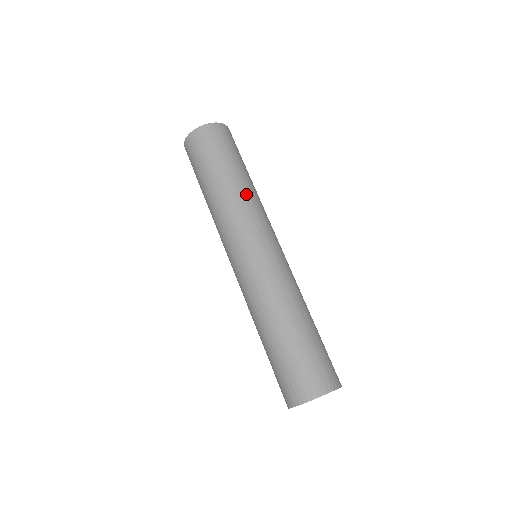
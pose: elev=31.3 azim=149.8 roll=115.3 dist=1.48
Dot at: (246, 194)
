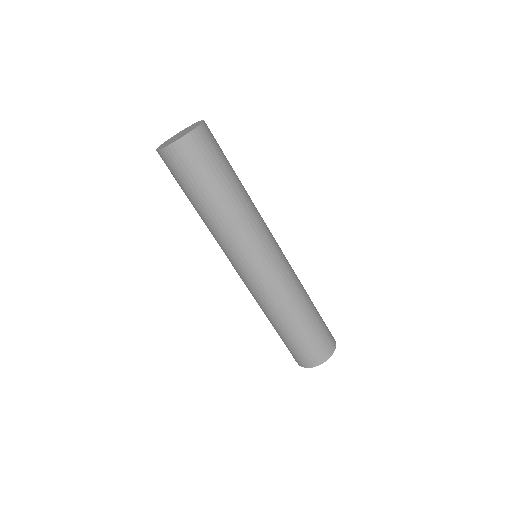
Dot at: (248, 207)
